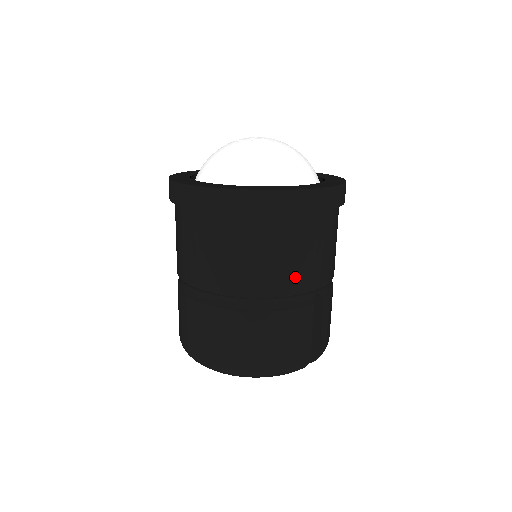
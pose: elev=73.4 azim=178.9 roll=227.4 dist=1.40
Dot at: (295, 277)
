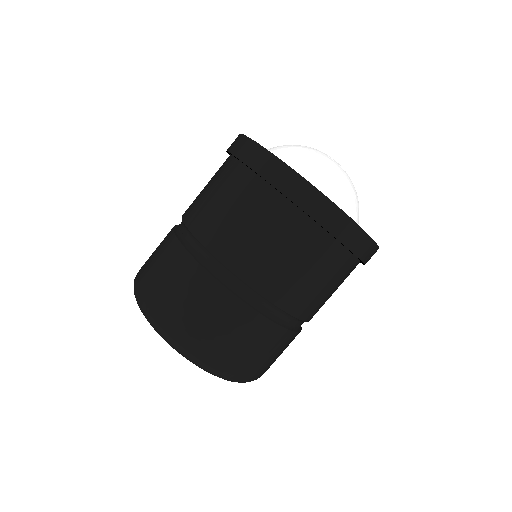
Dot at: occluded
